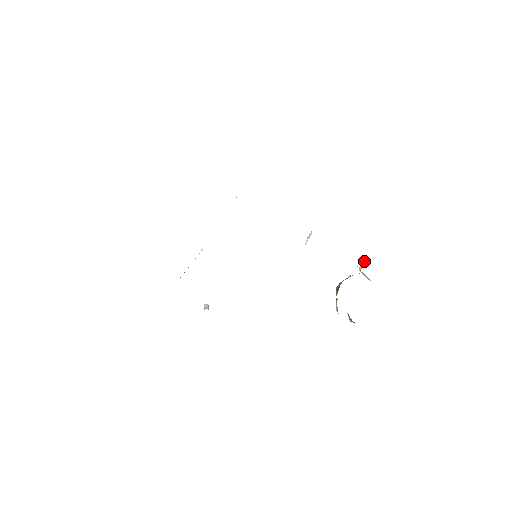
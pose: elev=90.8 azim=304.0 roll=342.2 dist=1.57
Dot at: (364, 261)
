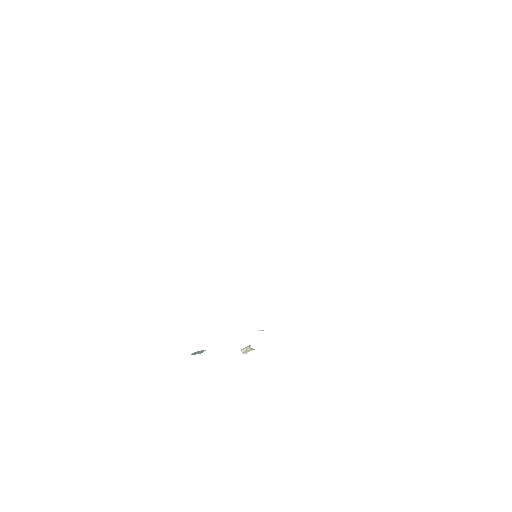
Dot at: occluded
